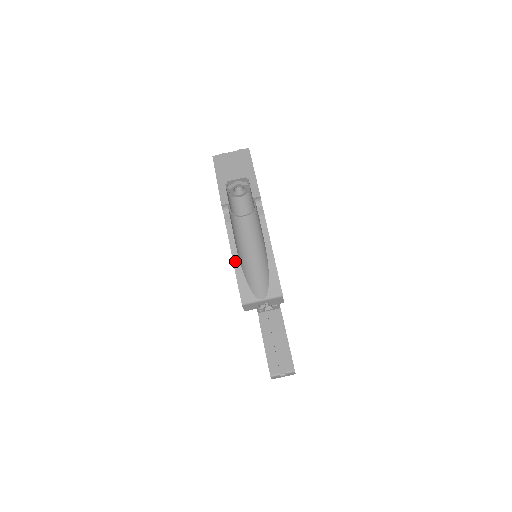
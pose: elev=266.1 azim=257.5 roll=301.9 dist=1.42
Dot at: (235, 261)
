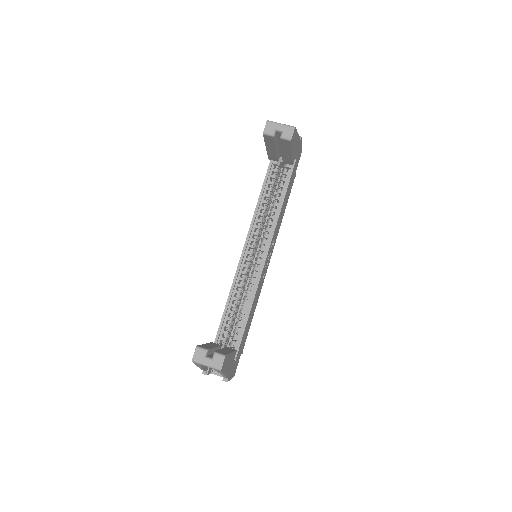
Dot at: occluded
